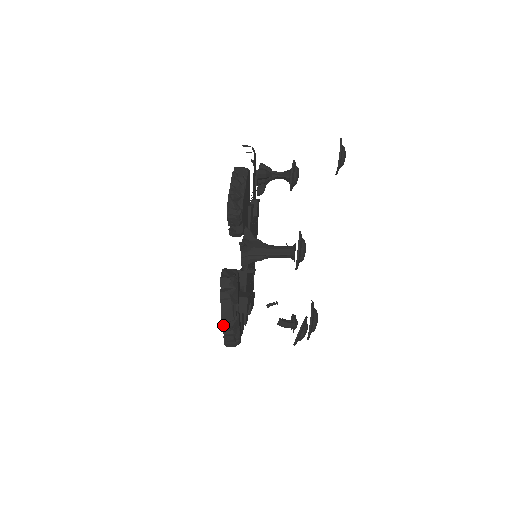
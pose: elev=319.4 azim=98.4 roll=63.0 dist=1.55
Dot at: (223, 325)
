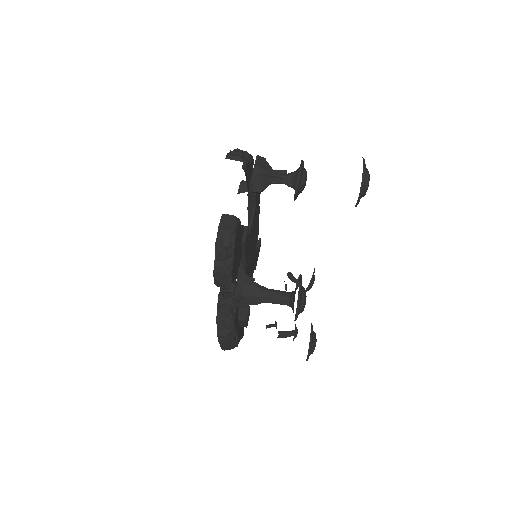
Dot at: (224, 350)
